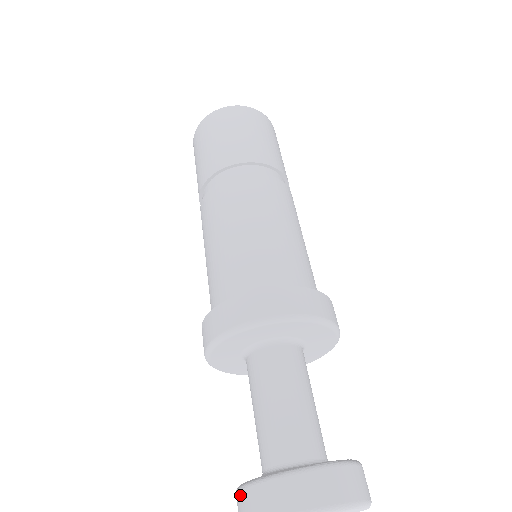
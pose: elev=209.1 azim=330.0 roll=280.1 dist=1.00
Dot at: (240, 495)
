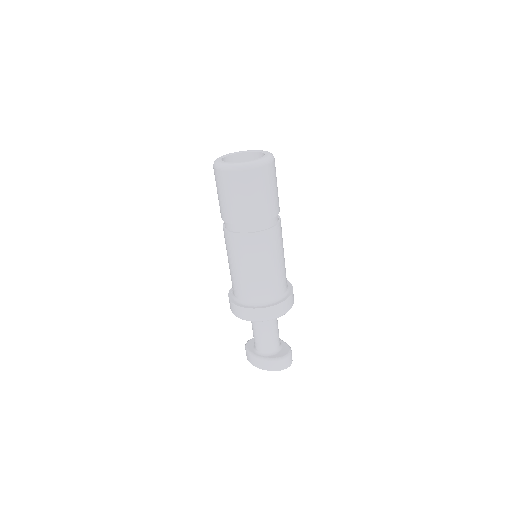
Dot at: (246, 352)
